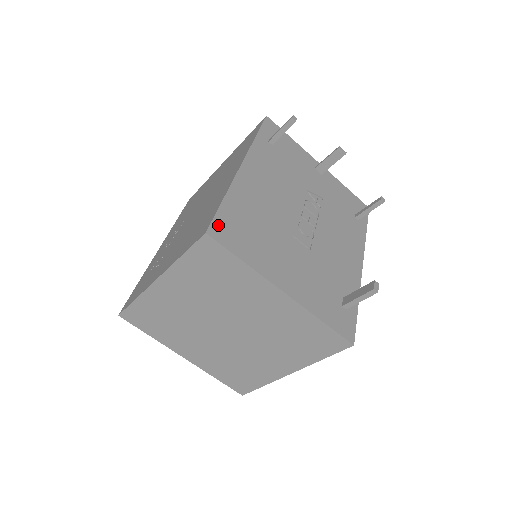
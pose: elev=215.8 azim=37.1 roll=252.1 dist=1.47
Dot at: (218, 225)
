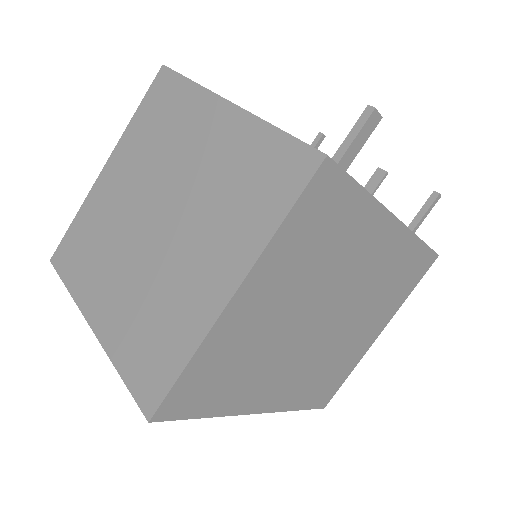
Dot at: occluded
